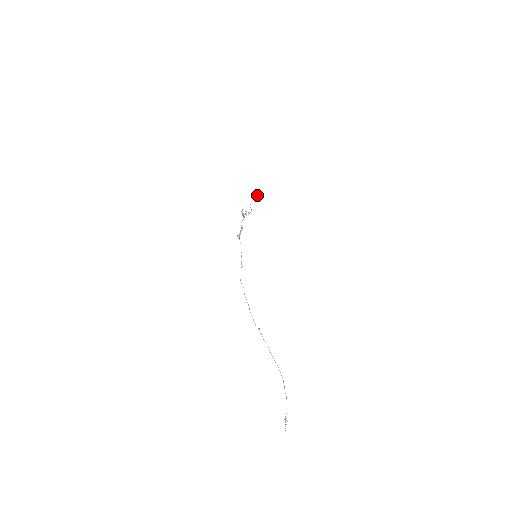
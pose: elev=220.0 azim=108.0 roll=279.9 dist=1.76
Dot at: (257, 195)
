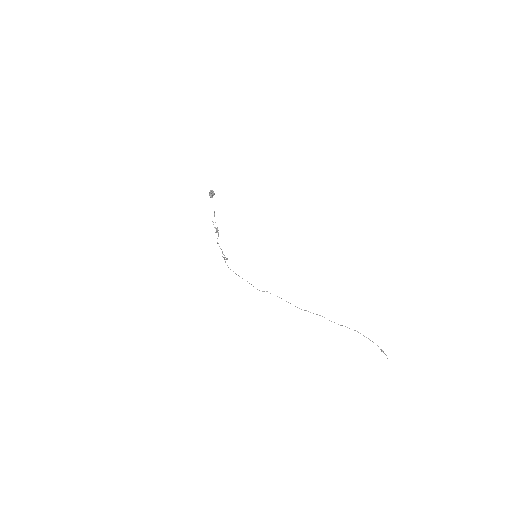
Dot at: (212, 196)
